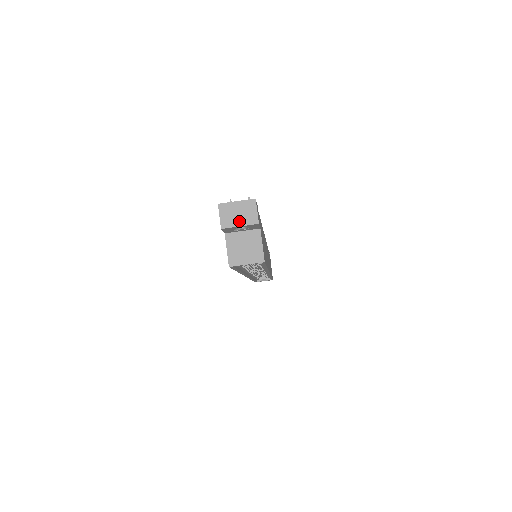
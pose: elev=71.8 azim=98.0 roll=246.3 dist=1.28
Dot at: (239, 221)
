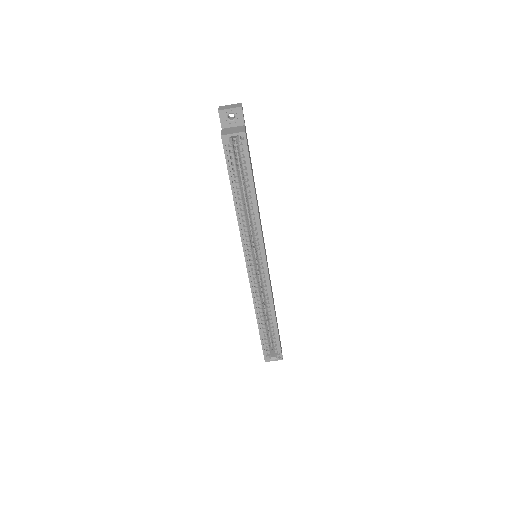
Dot at: (230, 108)
